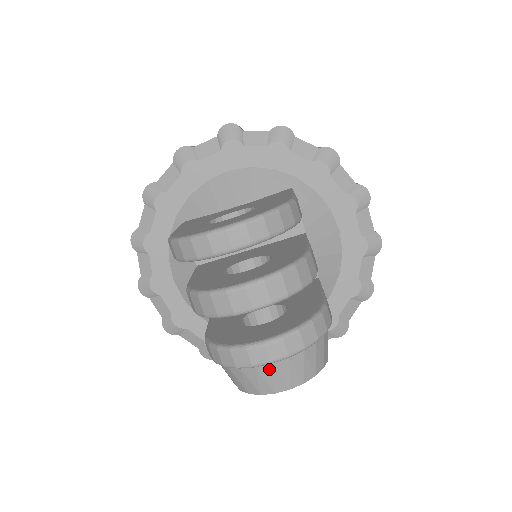
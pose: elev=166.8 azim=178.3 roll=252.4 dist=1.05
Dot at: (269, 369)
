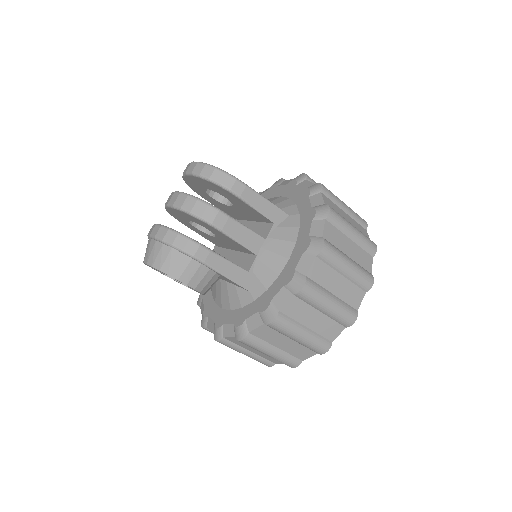
Dot at: (150, 243)
